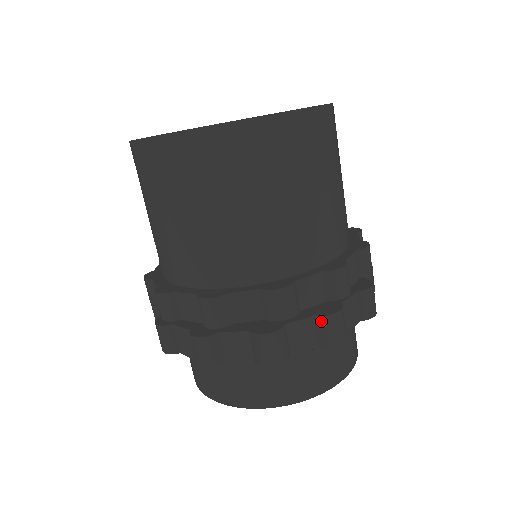
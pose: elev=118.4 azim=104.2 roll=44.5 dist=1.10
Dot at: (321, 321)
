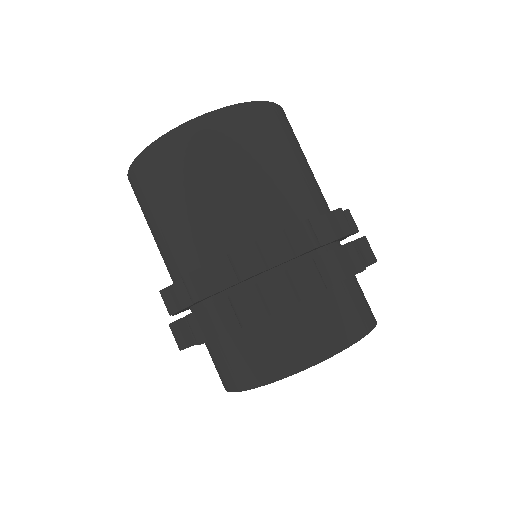
Dot at: (291, 274)
